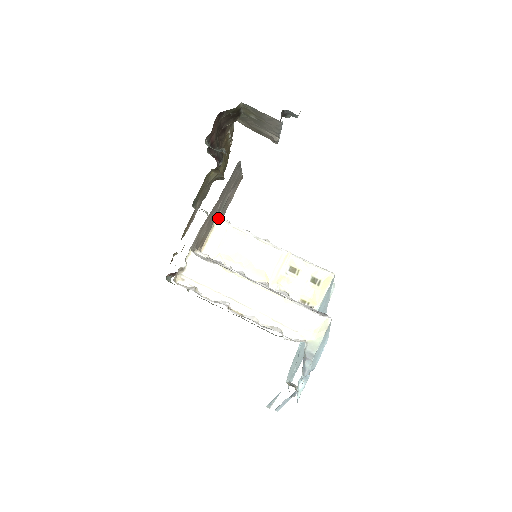
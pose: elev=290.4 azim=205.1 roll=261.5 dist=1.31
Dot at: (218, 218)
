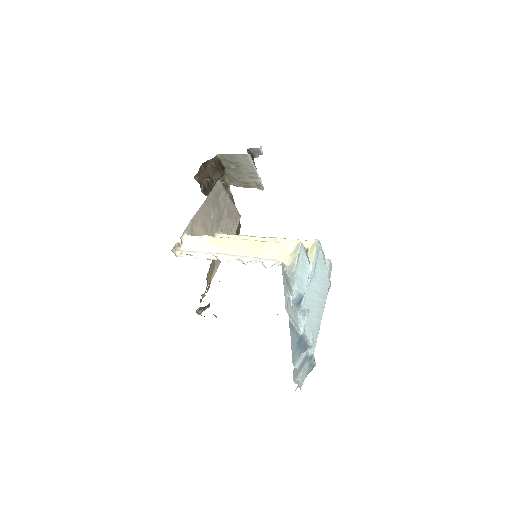
Dot at: (218, 233)
